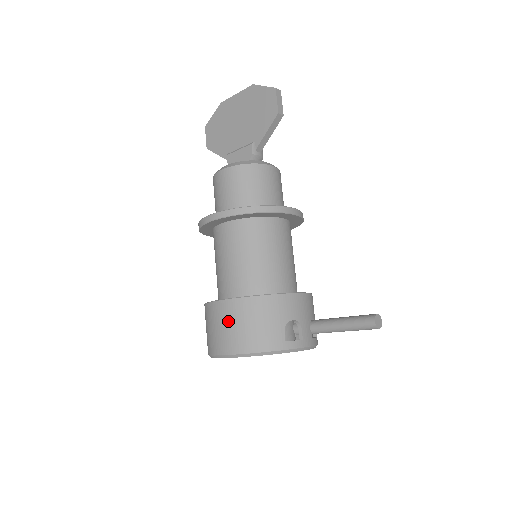
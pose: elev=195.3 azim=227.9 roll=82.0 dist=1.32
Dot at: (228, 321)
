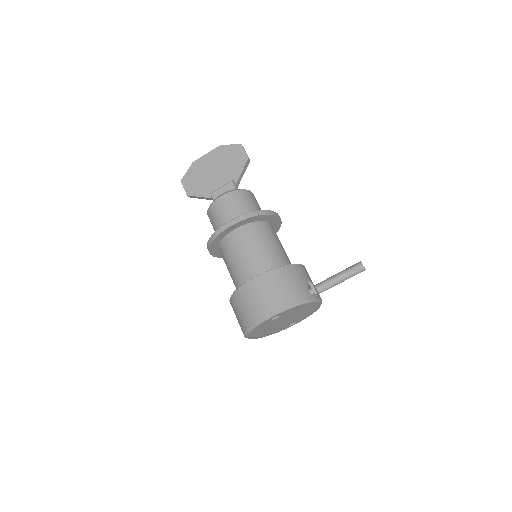
Dot at: (267, 288)
